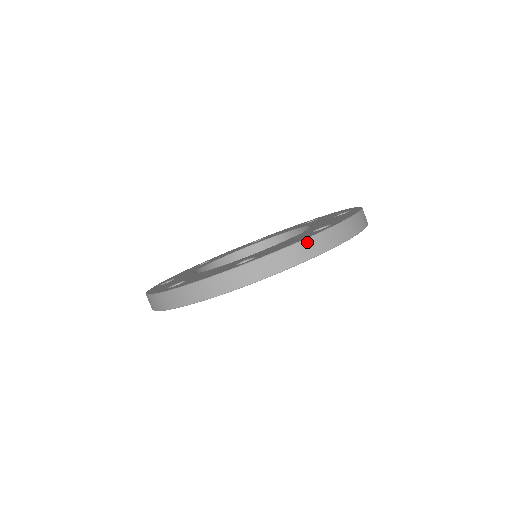
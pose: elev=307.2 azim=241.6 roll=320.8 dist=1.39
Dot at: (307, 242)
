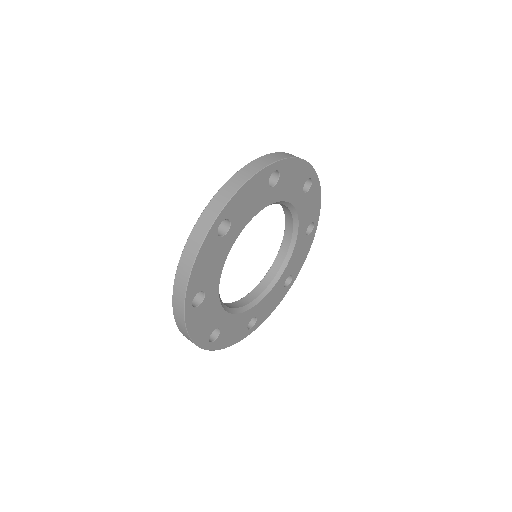
Dot at: (240, 172)
